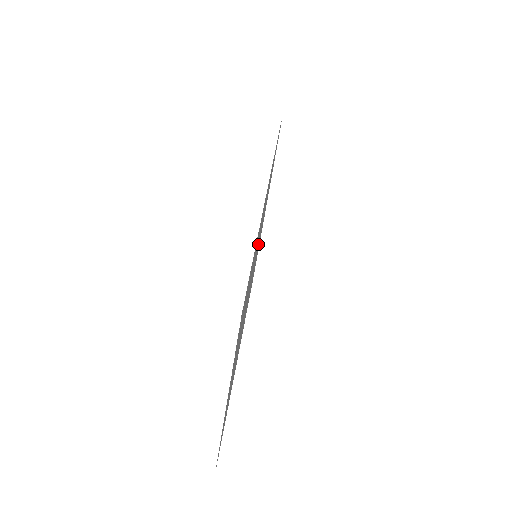
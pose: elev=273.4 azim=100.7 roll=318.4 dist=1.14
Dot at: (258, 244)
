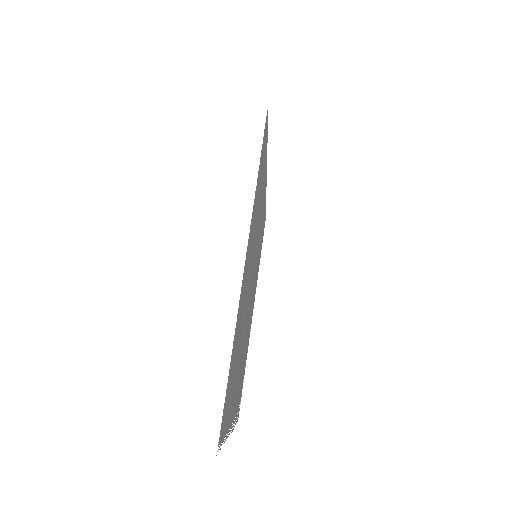
Dot at: (254, 276)
